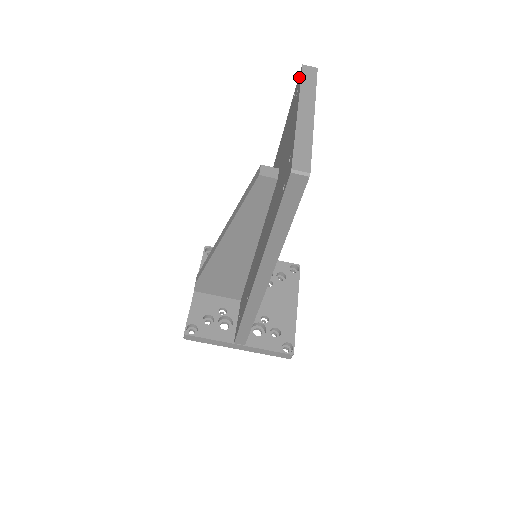
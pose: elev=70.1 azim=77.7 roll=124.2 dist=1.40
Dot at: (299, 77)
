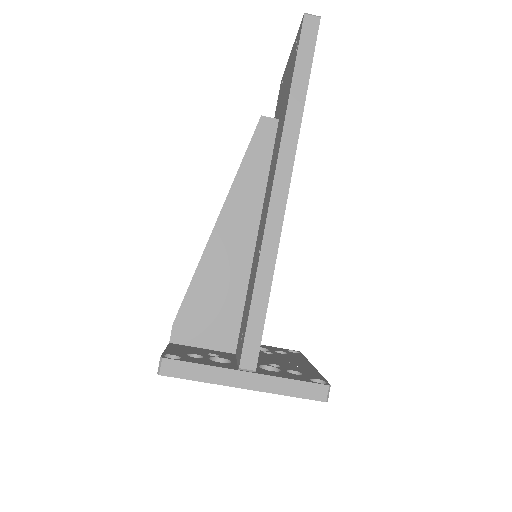
Dot at: (280, 85)
